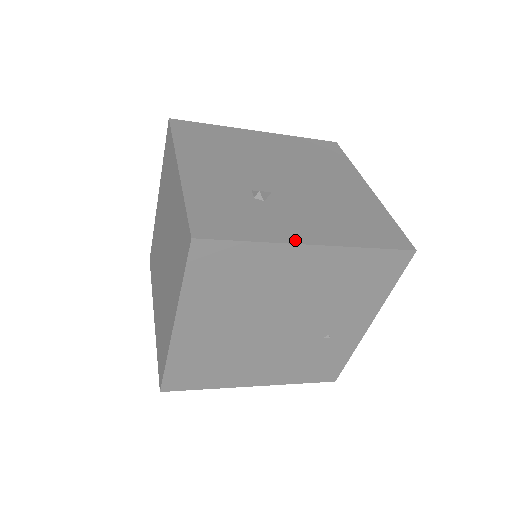
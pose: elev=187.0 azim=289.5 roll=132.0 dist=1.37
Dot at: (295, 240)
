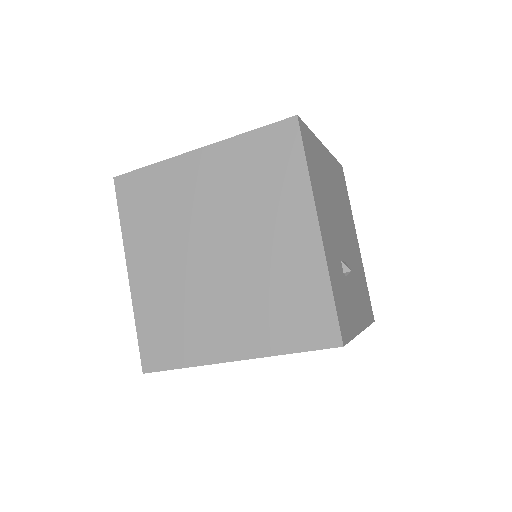
Dot at: (359, 329)
